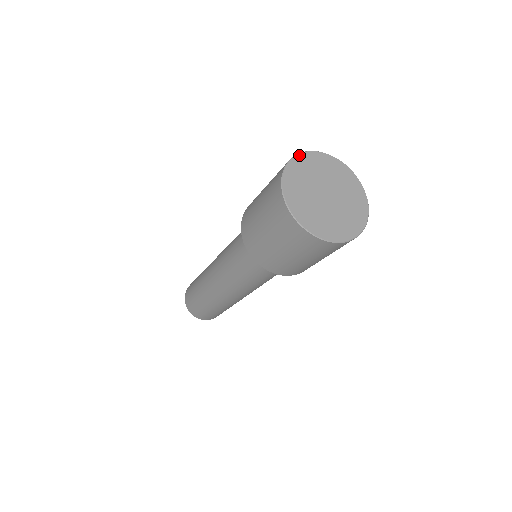
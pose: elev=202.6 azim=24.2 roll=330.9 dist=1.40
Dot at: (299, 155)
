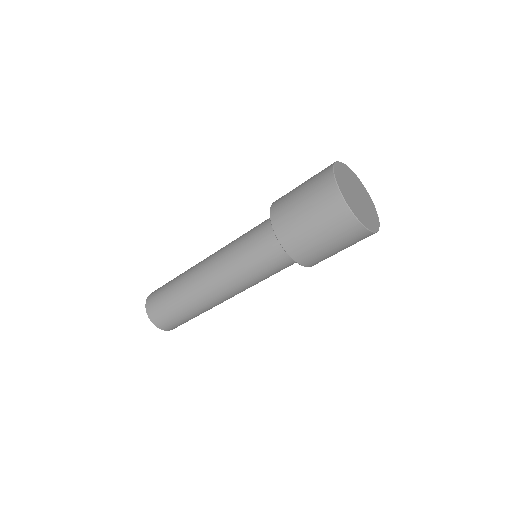
Dot at: (335, 172)
